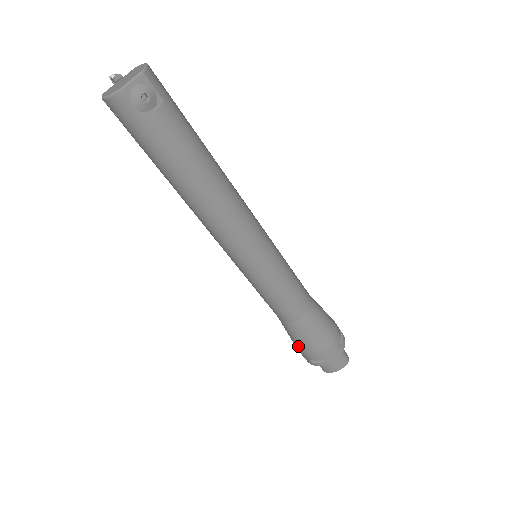
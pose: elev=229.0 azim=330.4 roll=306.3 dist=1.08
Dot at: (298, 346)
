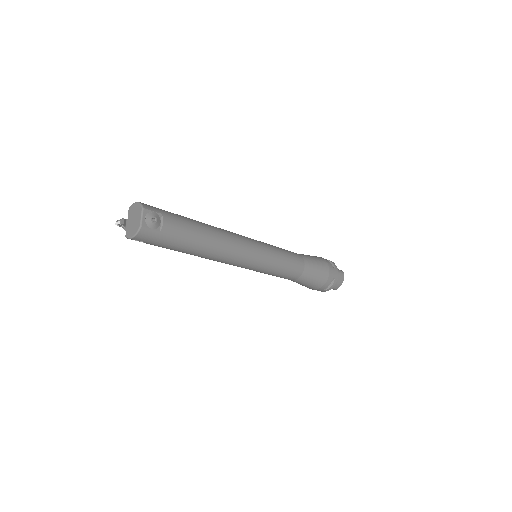
Dot at: (313, 287)
